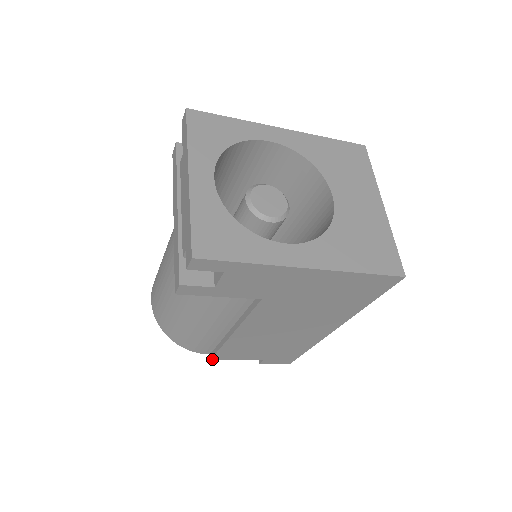
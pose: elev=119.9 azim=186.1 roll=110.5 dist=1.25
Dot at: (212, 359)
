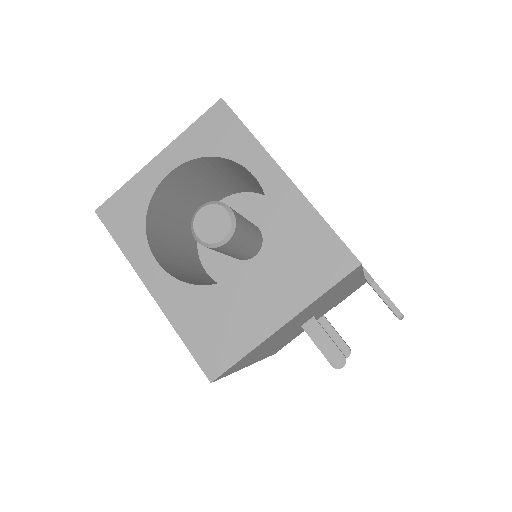
Dot at: occluded
